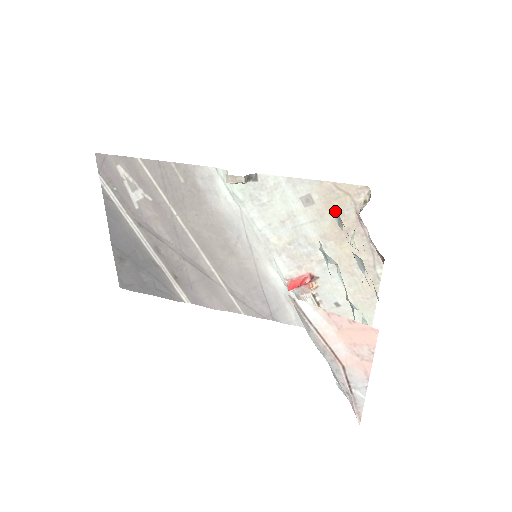
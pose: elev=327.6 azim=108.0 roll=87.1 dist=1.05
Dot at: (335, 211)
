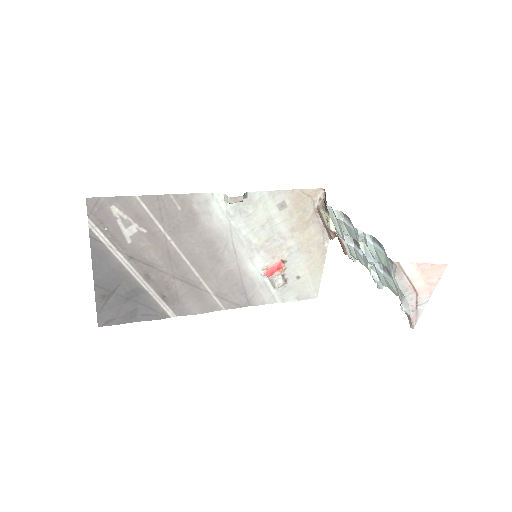
Dot at: (301, 210)
